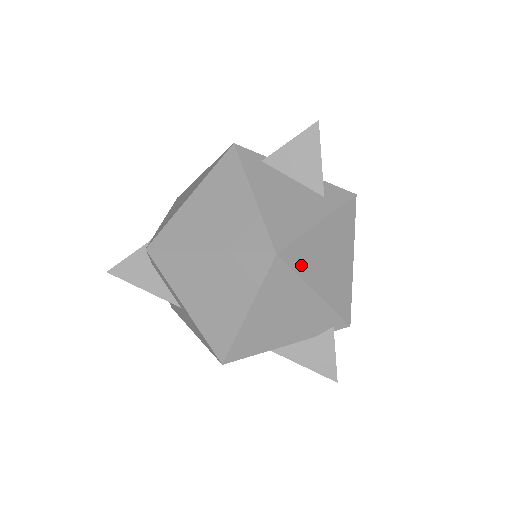
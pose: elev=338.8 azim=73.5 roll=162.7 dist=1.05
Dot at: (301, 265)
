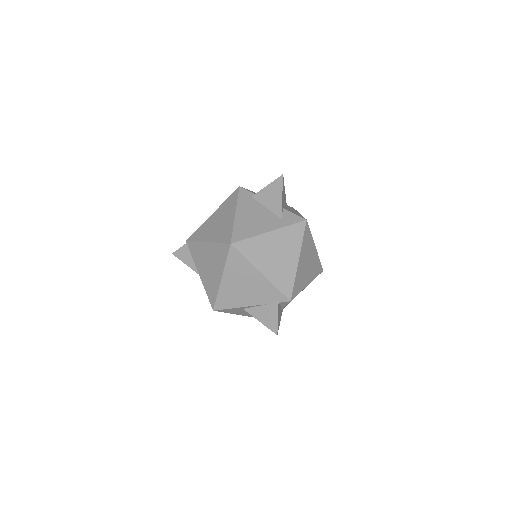
Dot at: (250, 254)
